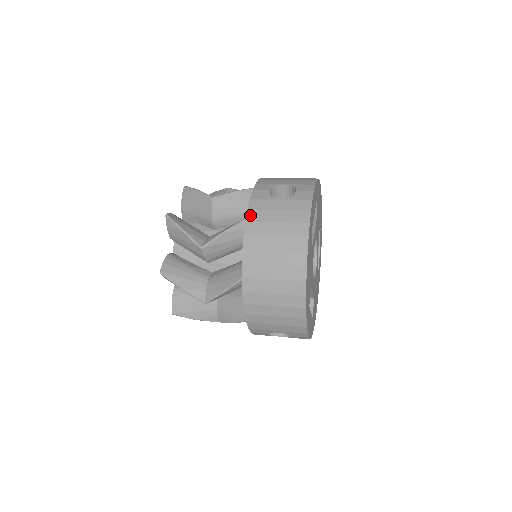
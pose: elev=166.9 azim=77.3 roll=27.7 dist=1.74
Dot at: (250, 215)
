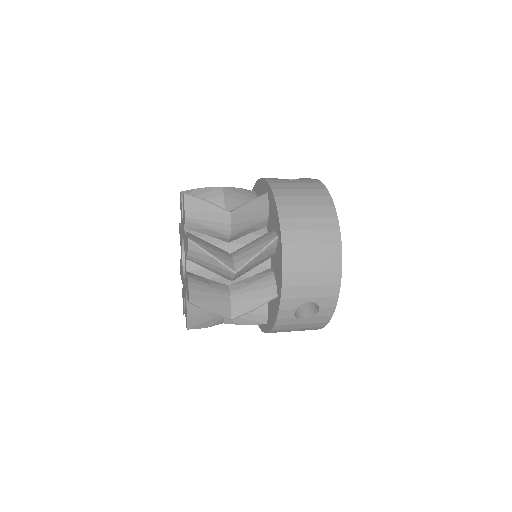
Dot at: (273, 185)
